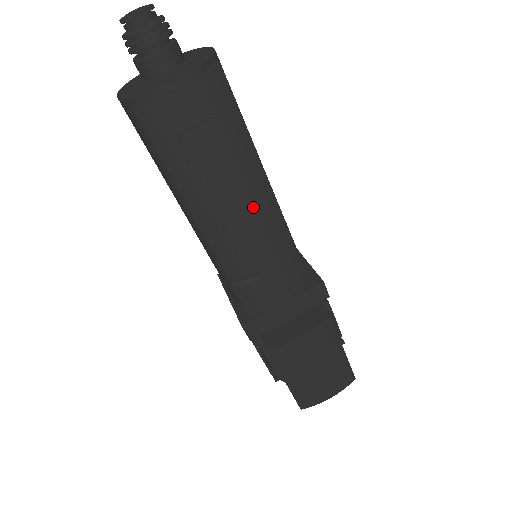
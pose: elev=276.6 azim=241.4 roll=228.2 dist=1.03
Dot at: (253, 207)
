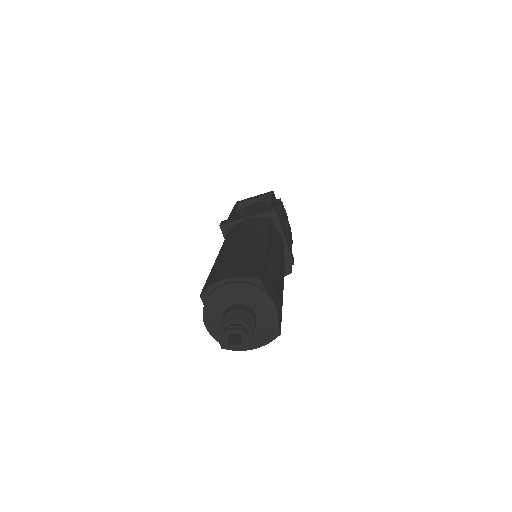
Dot at: occluded
